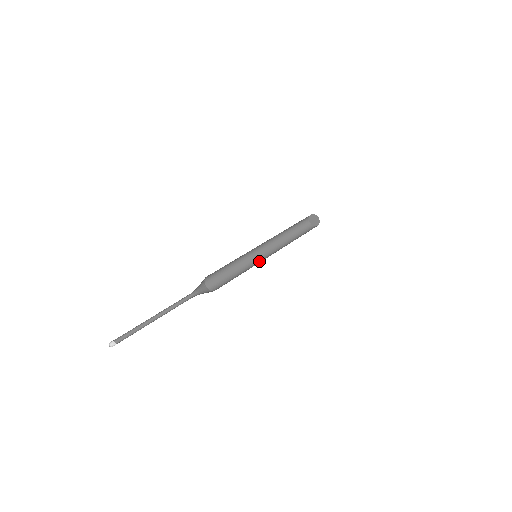
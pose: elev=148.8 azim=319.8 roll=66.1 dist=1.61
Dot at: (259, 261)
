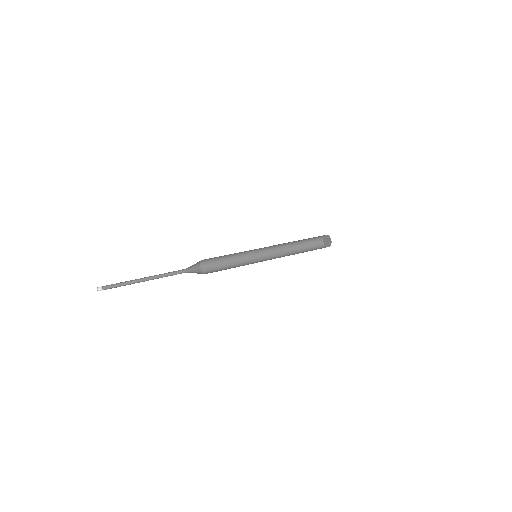
Dot at: (257, 261)
